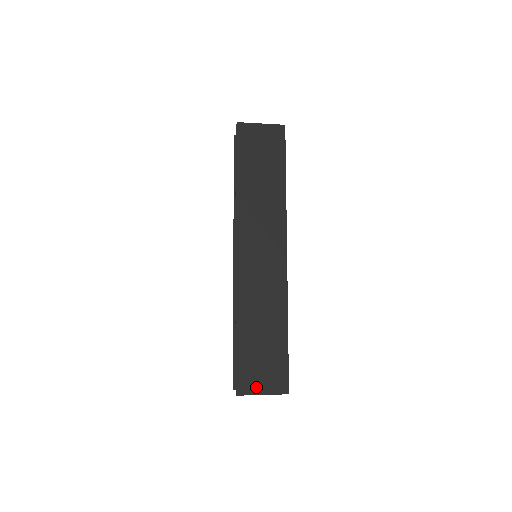
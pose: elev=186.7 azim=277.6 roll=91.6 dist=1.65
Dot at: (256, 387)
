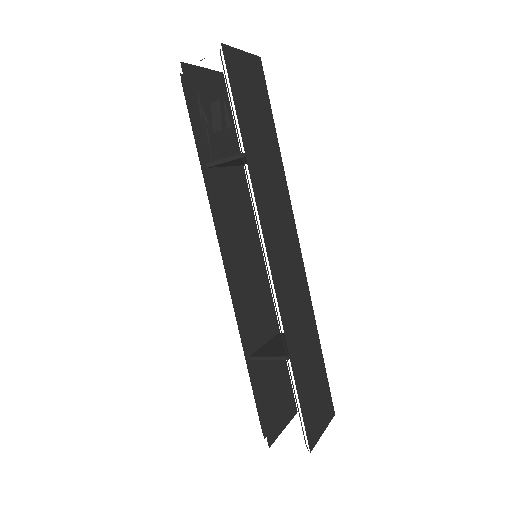
Dot at: (318, 428)
